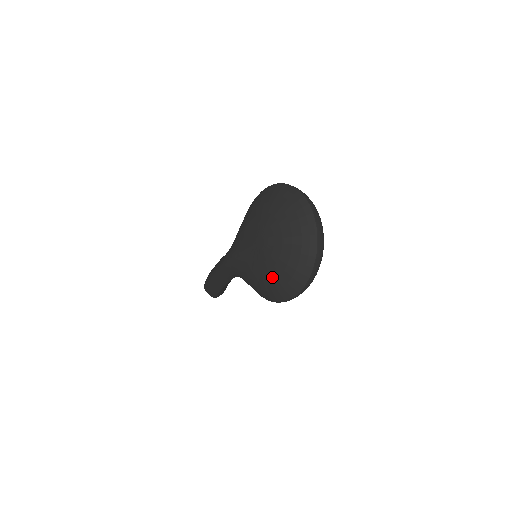
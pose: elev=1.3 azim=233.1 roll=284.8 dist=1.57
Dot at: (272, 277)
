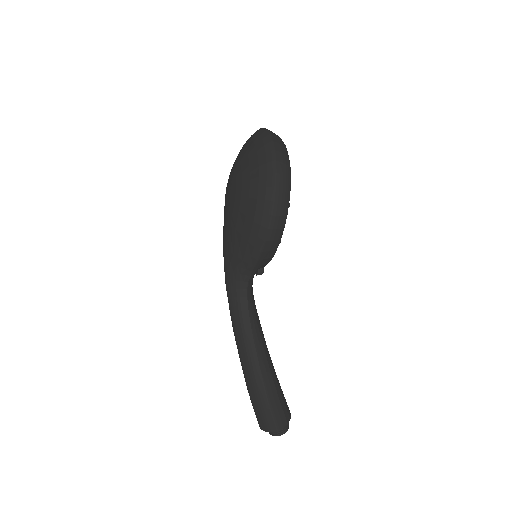
Dot at: (246, 195)
